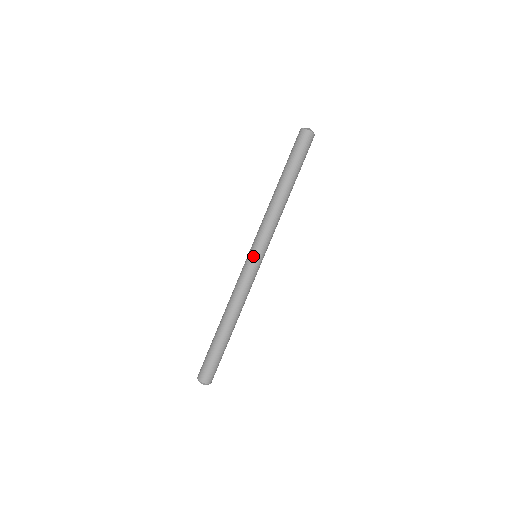
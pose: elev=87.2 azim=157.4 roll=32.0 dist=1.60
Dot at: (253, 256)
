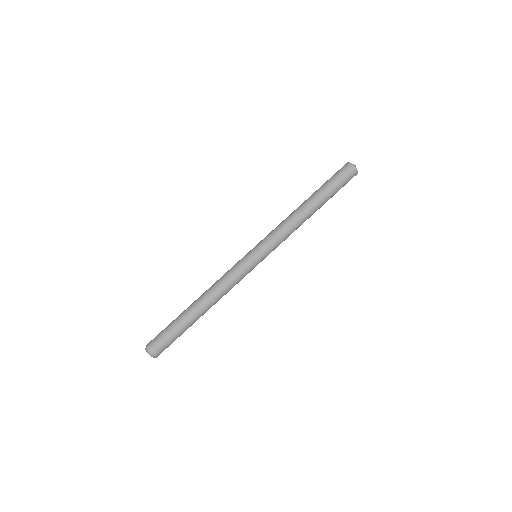
Dot at: (254, 254)
